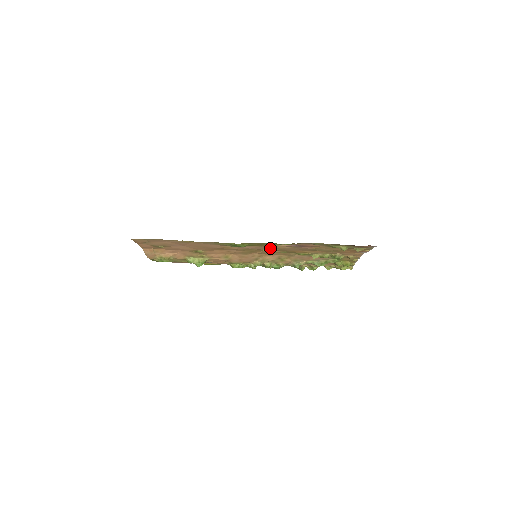
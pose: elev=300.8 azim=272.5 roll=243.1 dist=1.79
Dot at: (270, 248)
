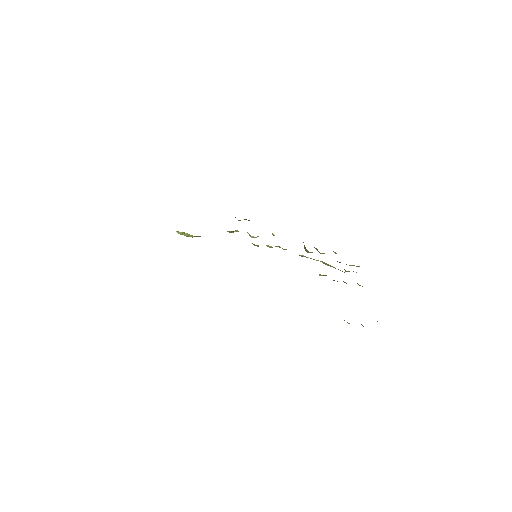
Dot at: occluded
